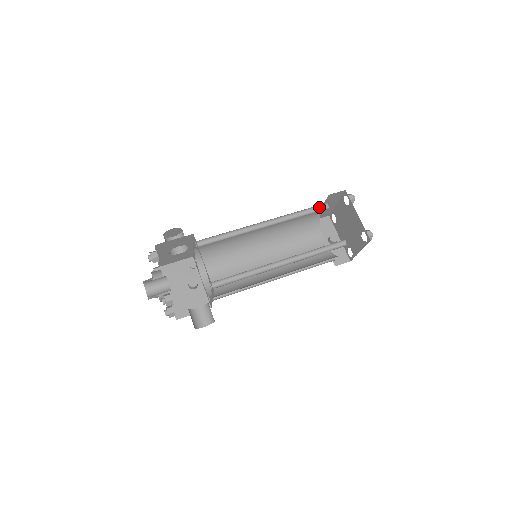
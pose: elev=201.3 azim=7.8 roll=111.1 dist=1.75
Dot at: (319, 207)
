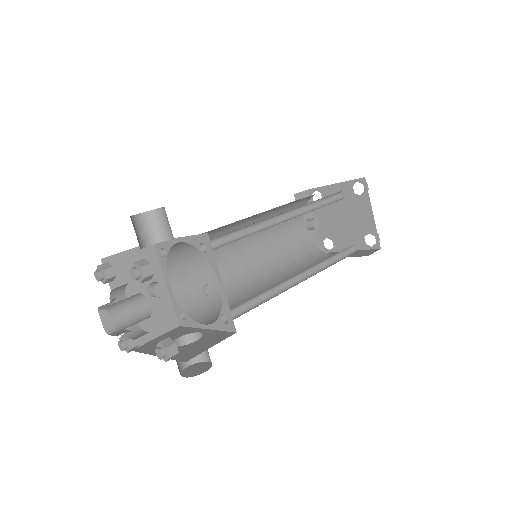
Dot at: (334, 194)
